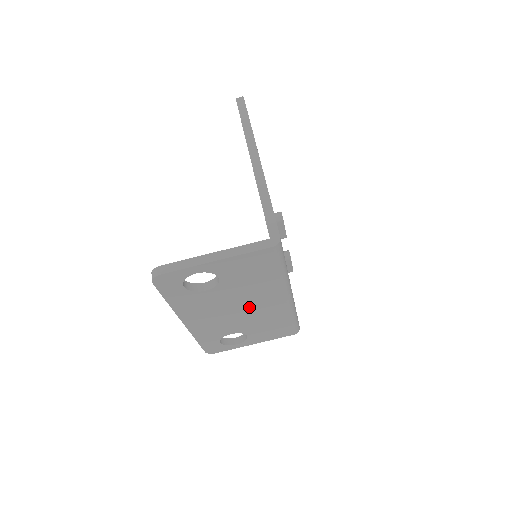
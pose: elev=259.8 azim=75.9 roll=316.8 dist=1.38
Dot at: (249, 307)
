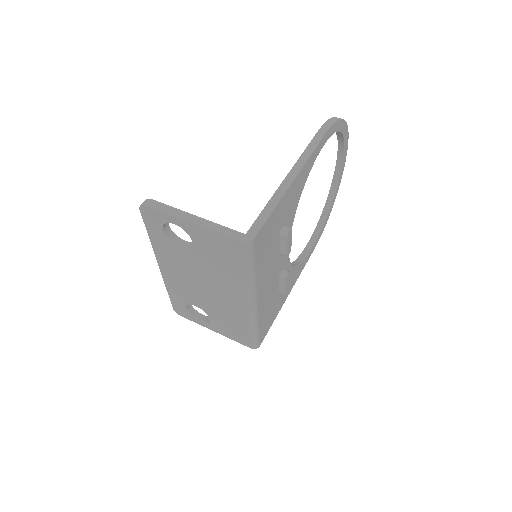
Dot at: (214, 290)
